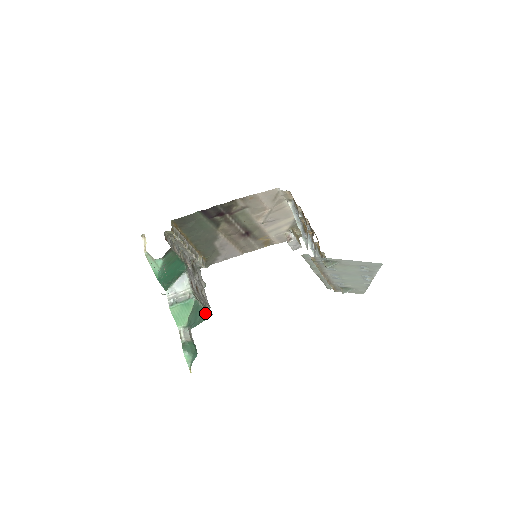
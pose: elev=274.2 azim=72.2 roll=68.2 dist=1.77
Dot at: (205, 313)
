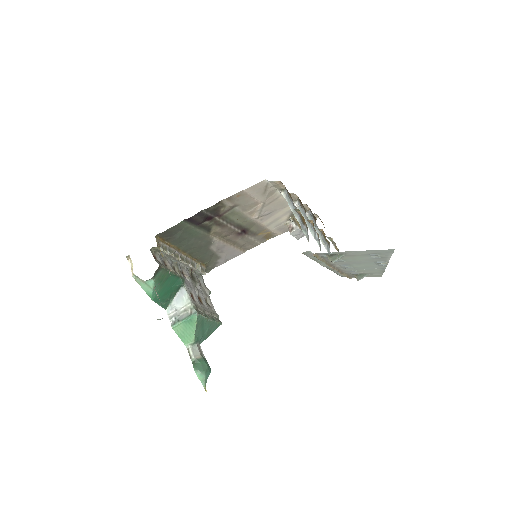
Dot at: (213, 324)
